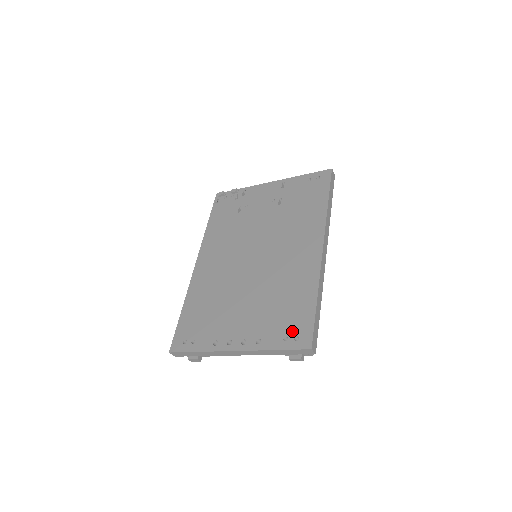
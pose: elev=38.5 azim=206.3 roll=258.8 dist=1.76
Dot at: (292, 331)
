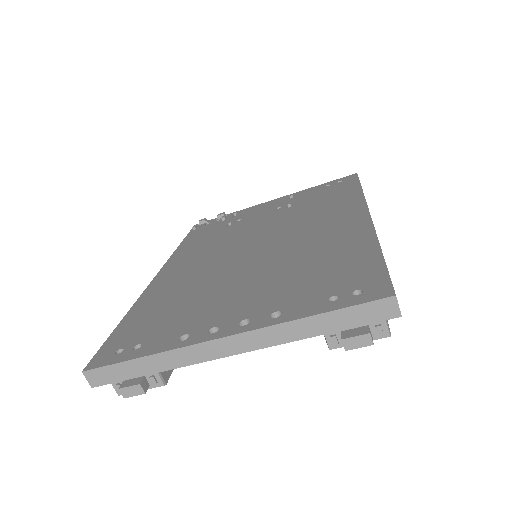
Dot at: (344, 287)
